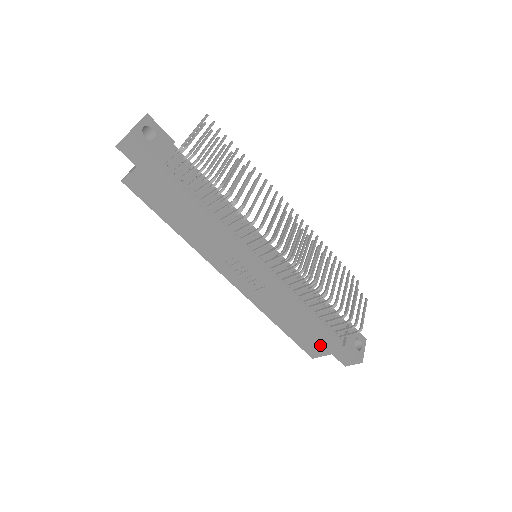
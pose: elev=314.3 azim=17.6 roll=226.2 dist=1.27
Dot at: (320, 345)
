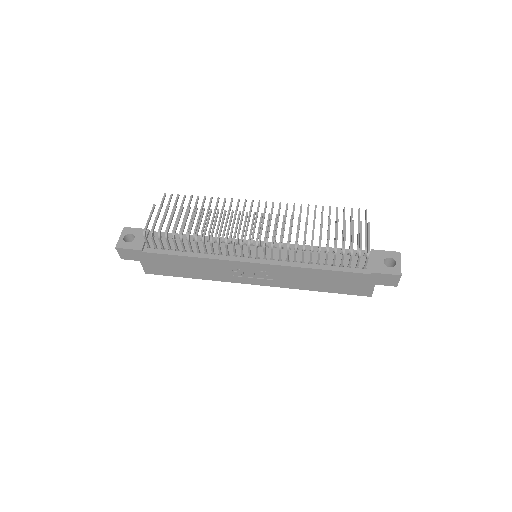
Dot at: (359, 284)
